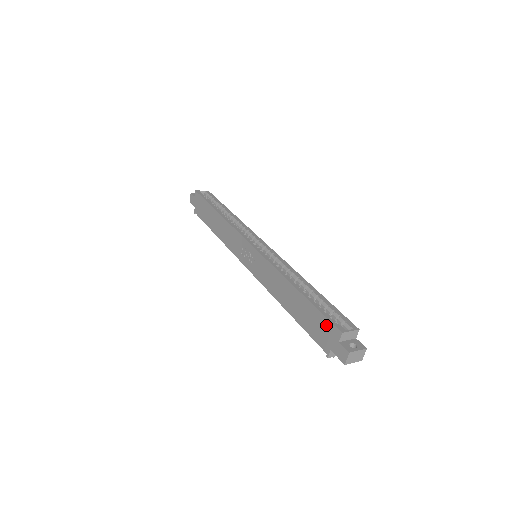
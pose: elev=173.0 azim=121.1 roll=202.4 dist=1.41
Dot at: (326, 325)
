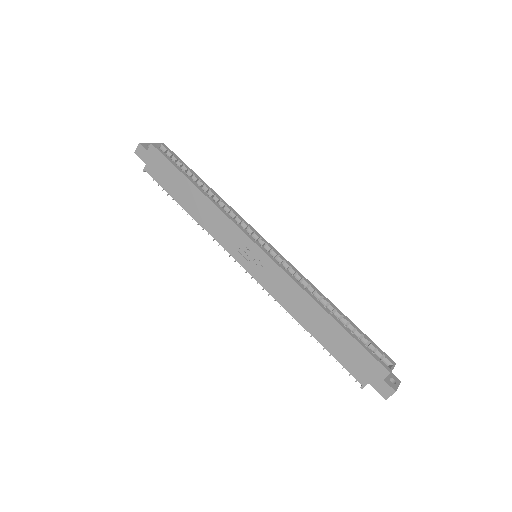
Dot at: (369, 361)
